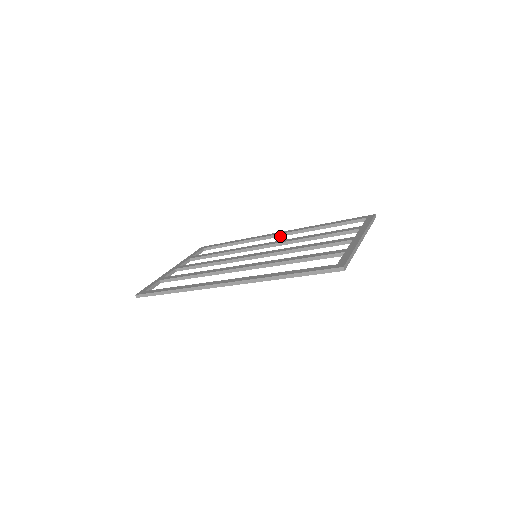
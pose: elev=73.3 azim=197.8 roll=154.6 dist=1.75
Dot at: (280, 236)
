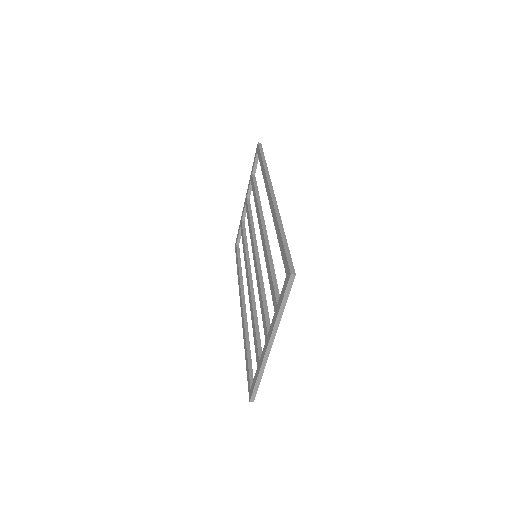
Dot at: occluded
